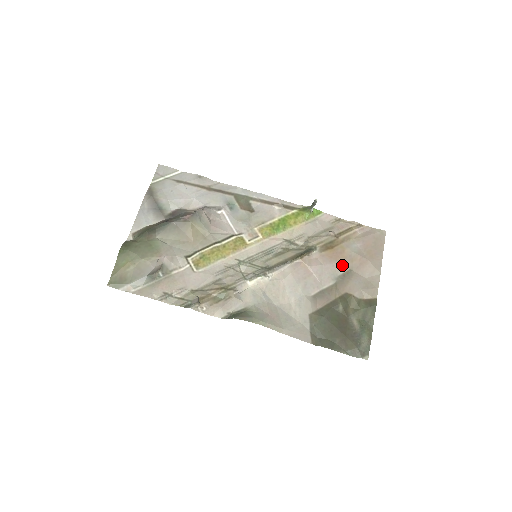
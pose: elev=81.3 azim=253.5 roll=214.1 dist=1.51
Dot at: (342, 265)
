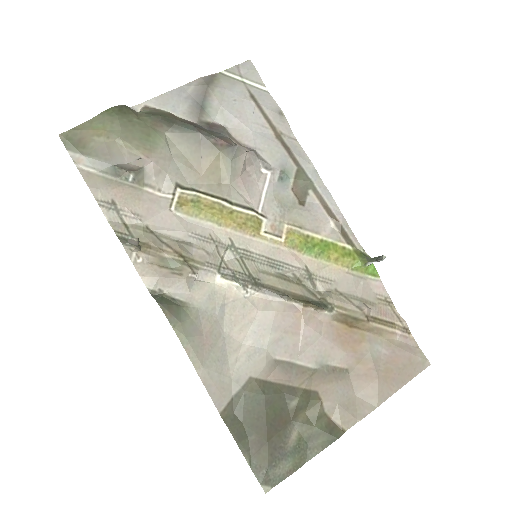
Dot at: (343, 356)
